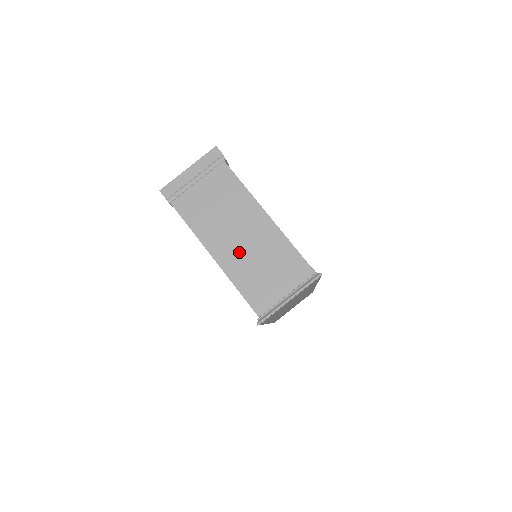
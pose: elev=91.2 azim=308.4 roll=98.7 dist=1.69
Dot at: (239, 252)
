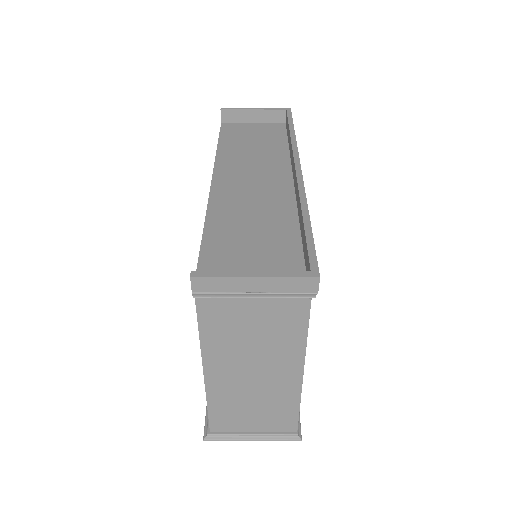
Dot at: (238, 384)
